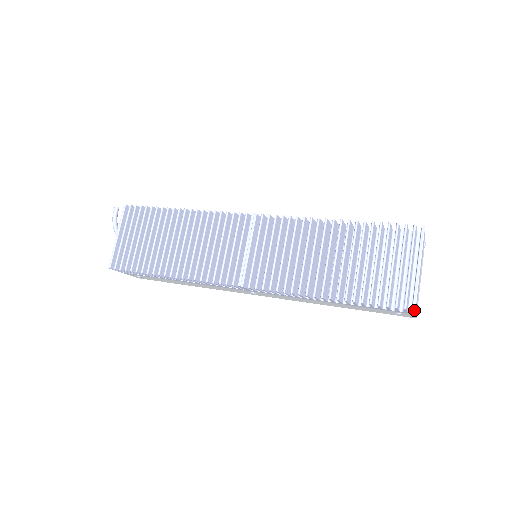
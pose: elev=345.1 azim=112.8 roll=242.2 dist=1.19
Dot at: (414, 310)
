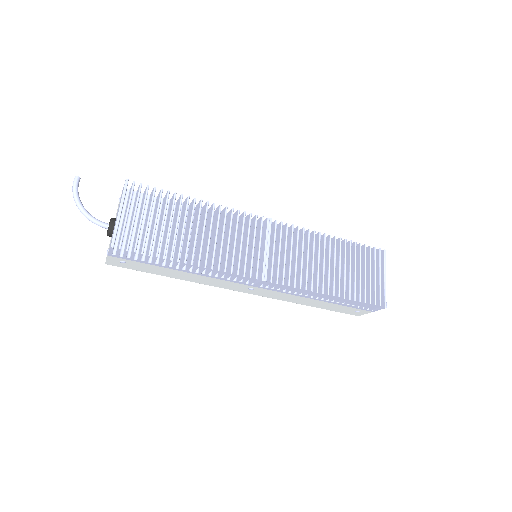
Dot at: (386, 307)
